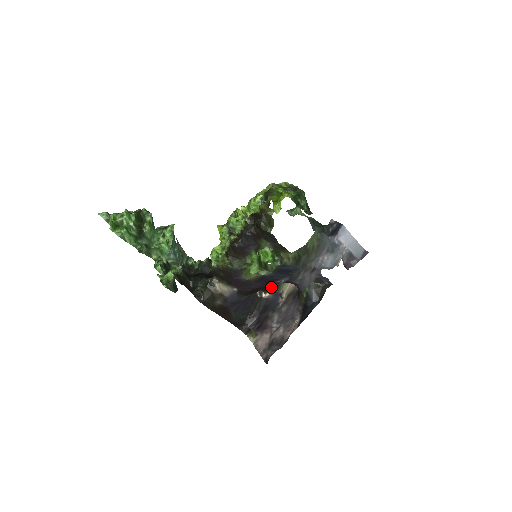
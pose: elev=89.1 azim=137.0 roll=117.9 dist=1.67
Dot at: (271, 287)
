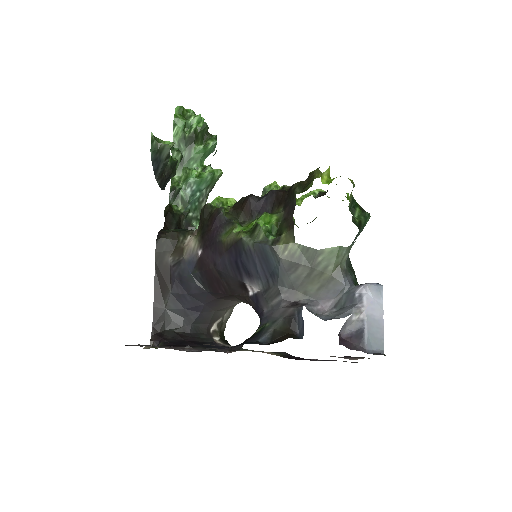
Dot at: occluded
